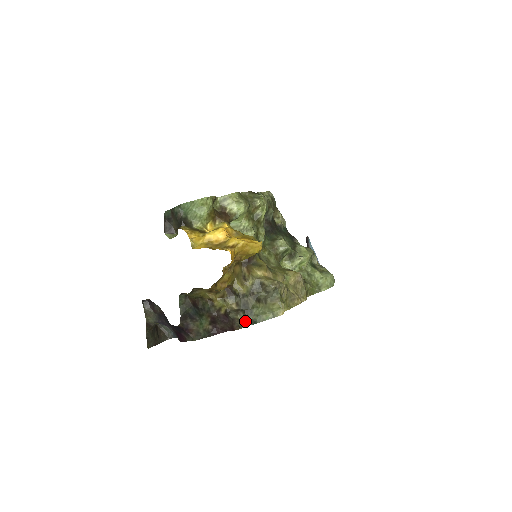
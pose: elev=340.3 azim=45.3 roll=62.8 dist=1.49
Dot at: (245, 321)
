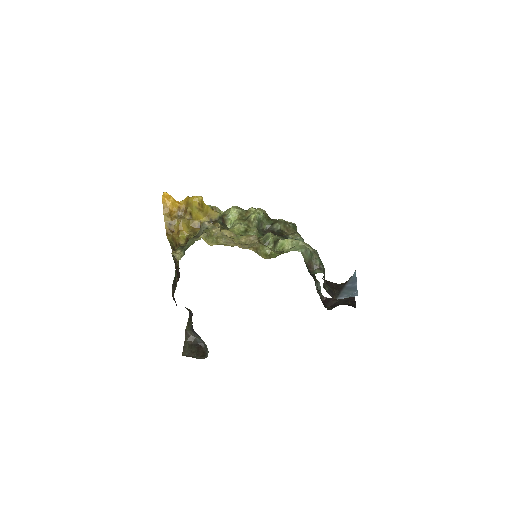
Dot at: (180, 253)
